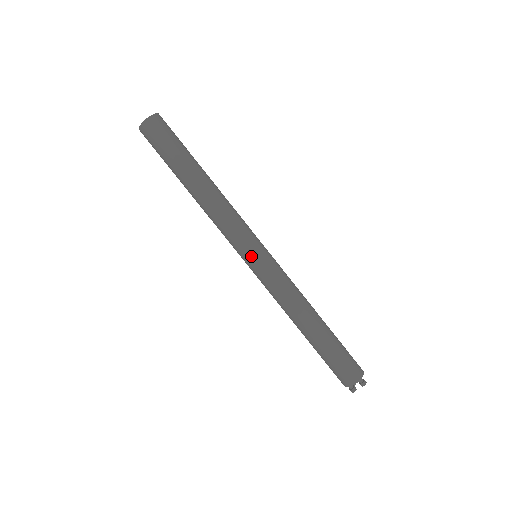
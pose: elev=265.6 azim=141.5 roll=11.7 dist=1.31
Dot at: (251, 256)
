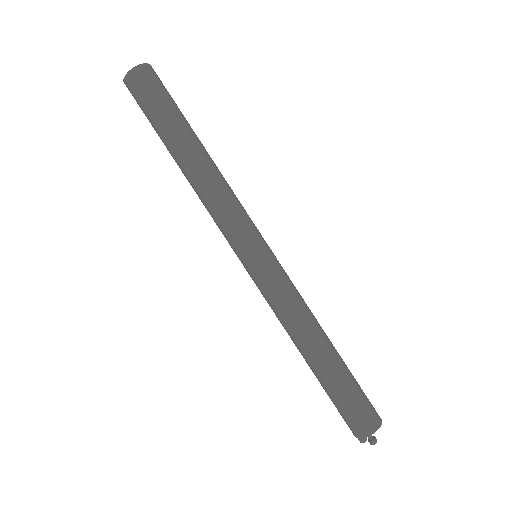
Dot at: (241, 260)
